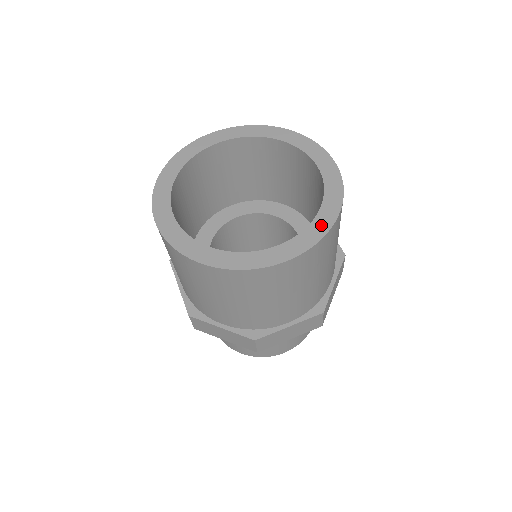
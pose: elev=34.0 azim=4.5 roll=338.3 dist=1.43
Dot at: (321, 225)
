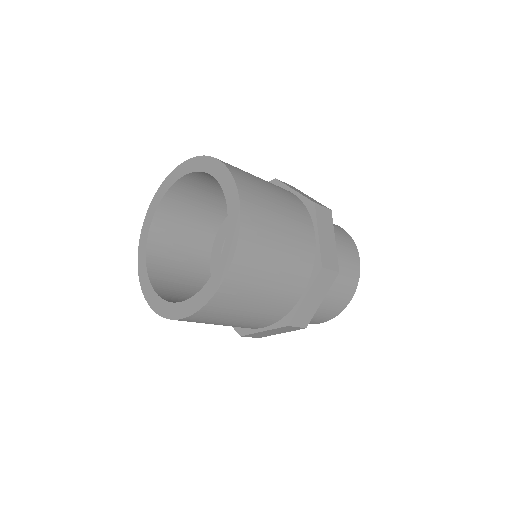
Dot at: (210, 288)
